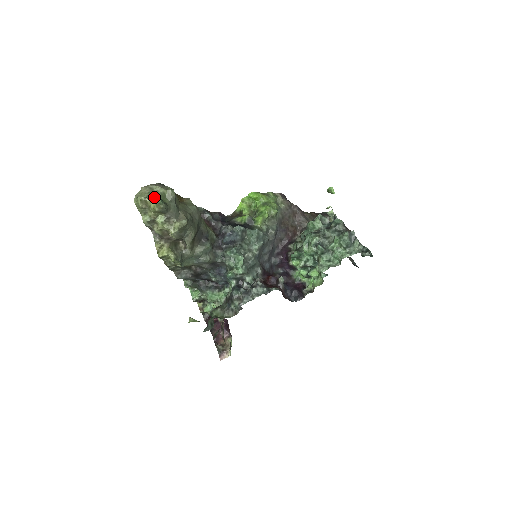
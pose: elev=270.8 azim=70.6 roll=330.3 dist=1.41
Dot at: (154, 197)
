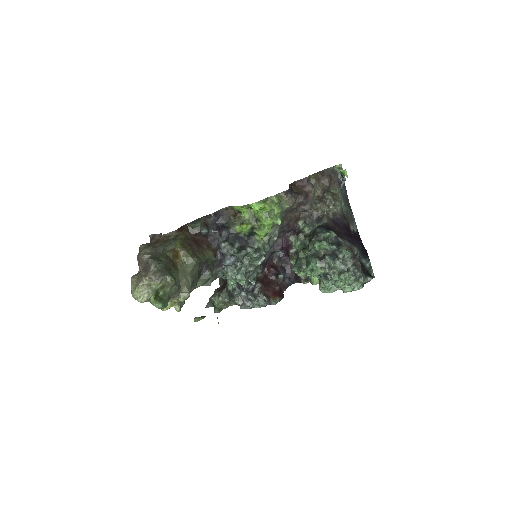
Dot at: (156, 307)
